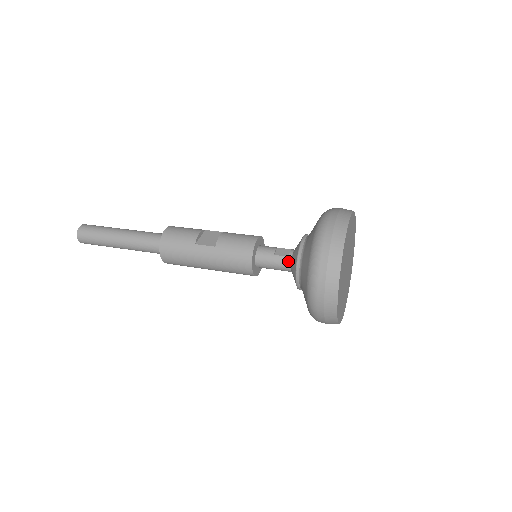
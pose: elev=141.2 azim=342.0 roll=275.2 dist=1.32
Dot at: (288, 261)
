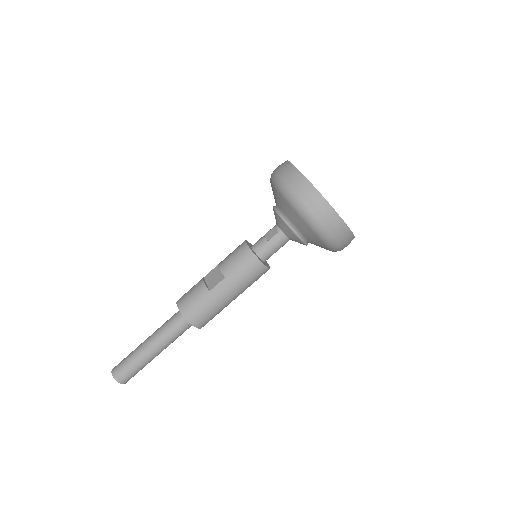
Dot at: (281, 235)
